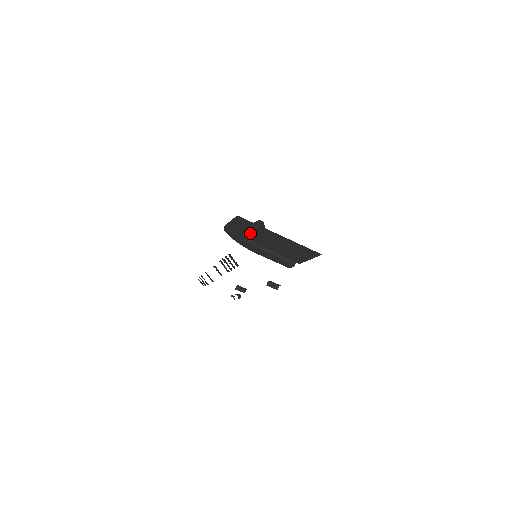
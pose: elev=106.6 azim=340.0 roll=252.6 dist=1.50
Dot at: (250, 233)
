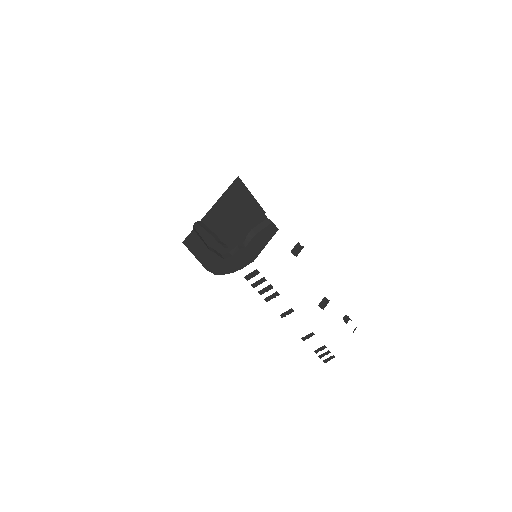
Dot at: (221, 250)
